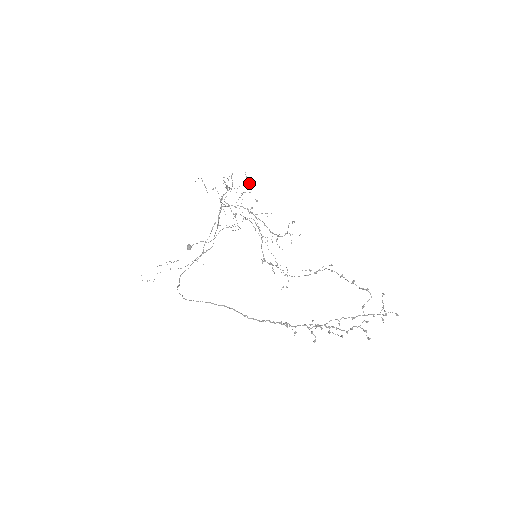
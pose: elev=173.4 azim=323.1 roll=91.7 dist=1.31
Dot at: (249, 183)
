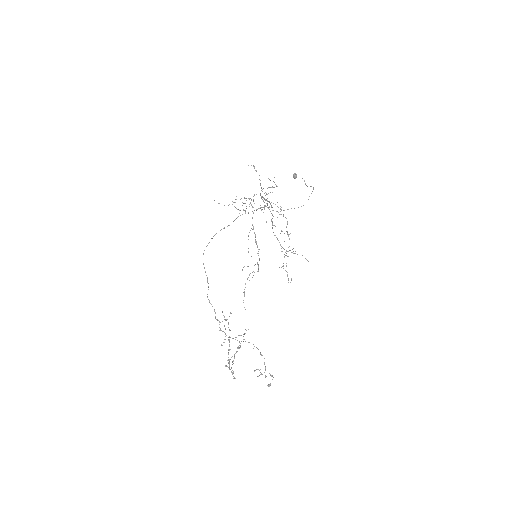
Dot at: occluded
